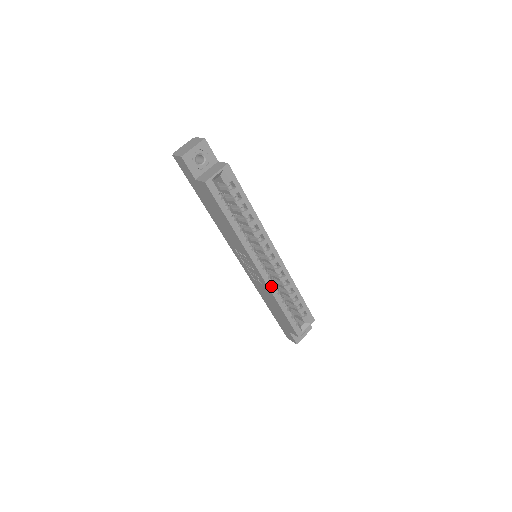
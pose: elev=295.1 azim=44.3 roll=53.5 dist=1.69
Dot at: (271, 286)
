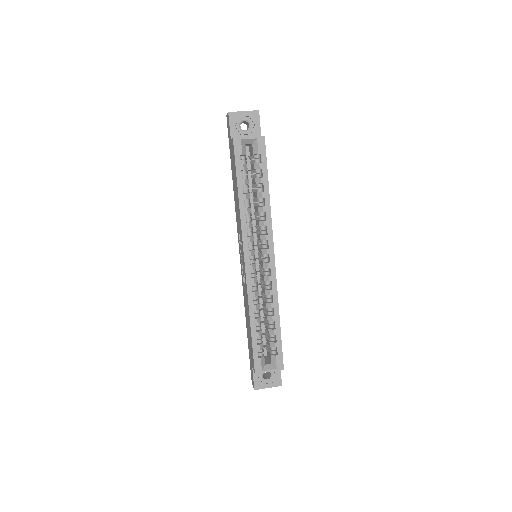
Dot at: (251, 289)
